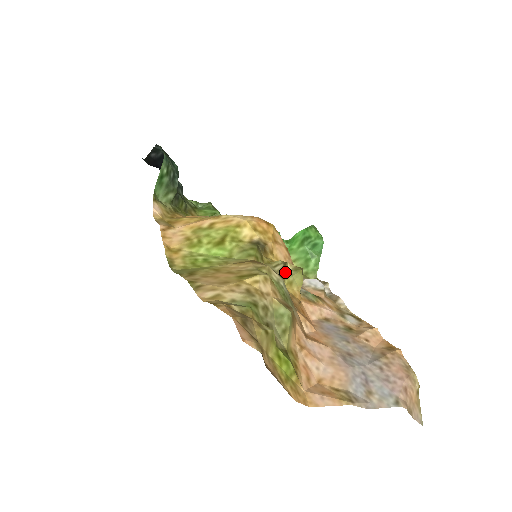
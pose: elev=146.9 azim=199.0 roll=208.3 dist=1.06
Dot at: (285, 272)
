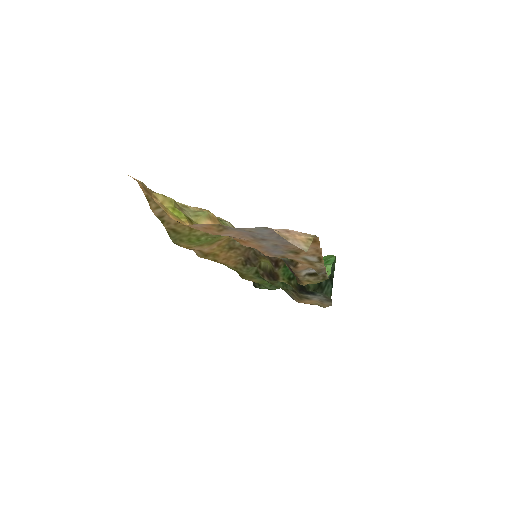
Dot at: occluded
